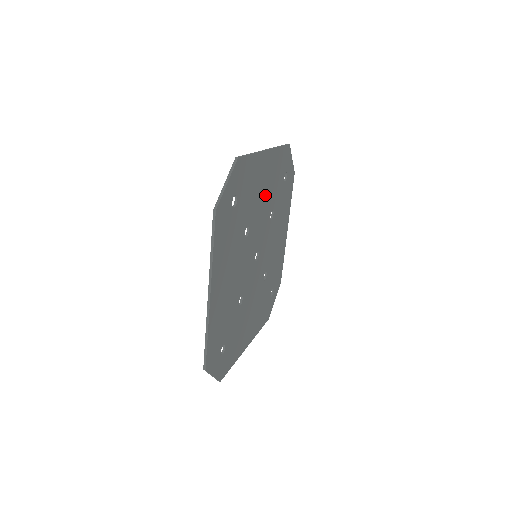
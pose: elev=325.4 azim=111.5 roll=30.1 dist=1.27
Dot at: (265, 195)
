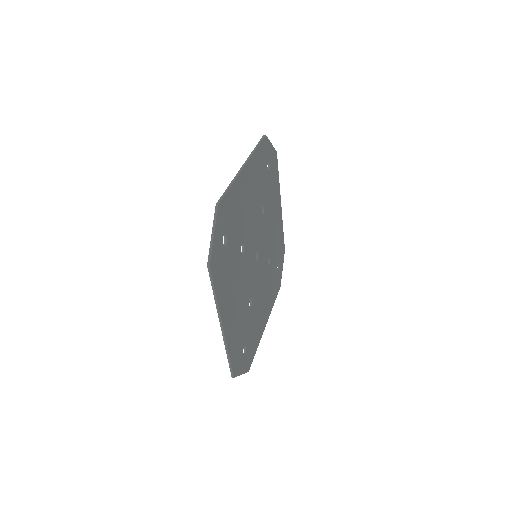
Dot at: (272, 229)
